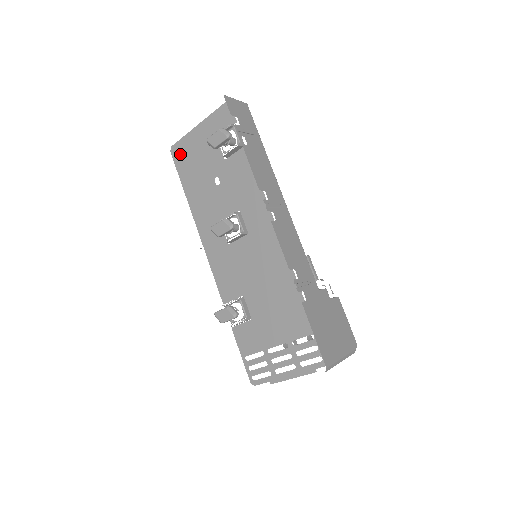
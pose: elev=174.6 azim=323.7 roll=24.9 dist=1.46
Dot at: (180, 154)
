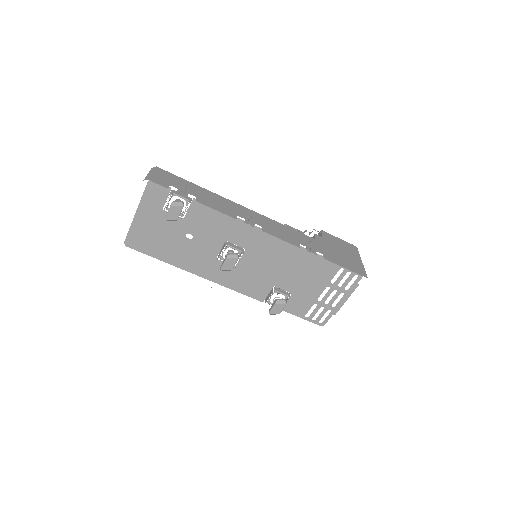
Dot at: (138, 242)
